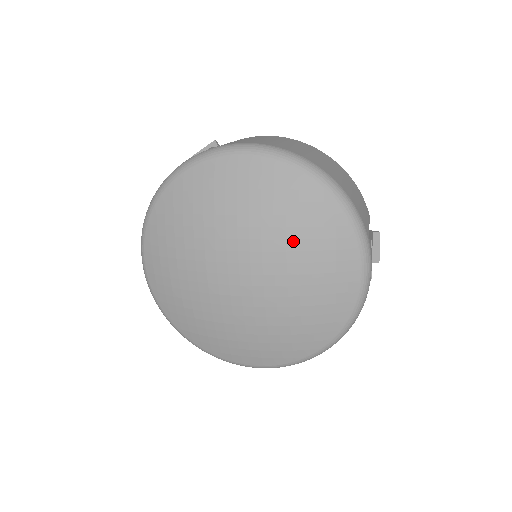
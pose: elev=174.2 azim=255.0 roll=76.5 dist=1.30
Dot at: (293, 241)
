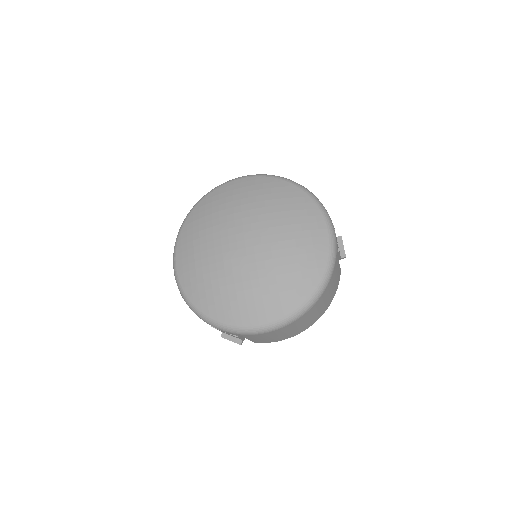
Dot at: (279, 213)
